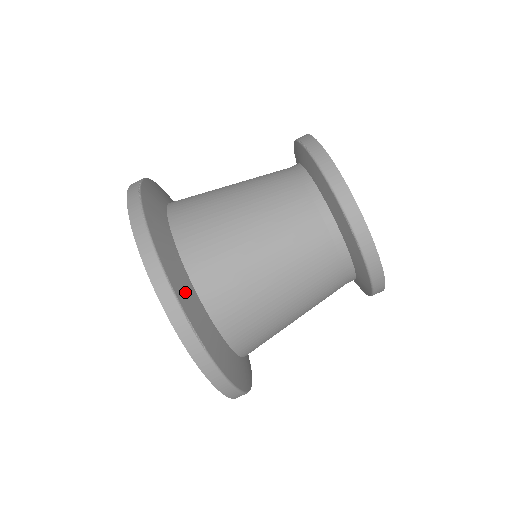
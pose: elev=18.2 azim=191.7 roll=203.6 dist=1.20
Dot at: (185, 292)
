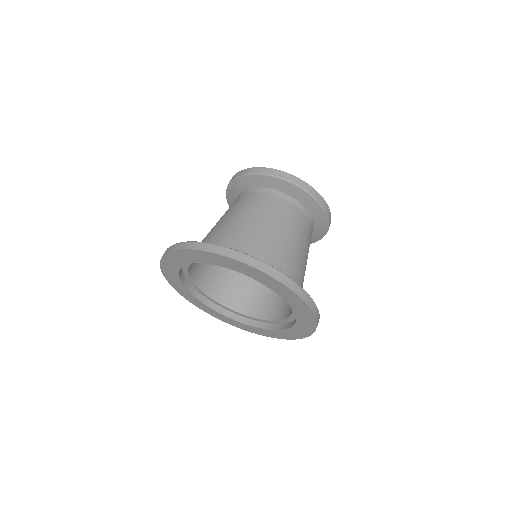
Dot at: occluded
